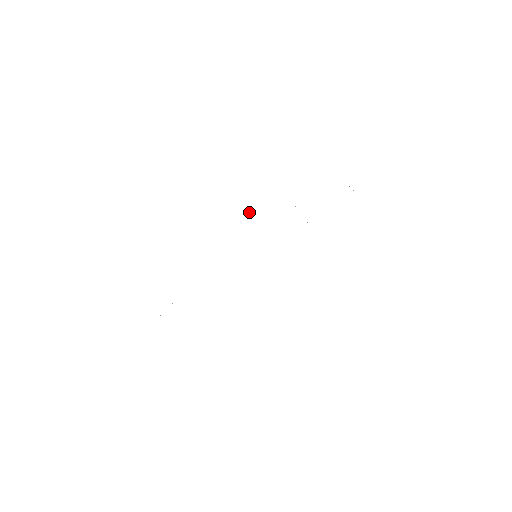
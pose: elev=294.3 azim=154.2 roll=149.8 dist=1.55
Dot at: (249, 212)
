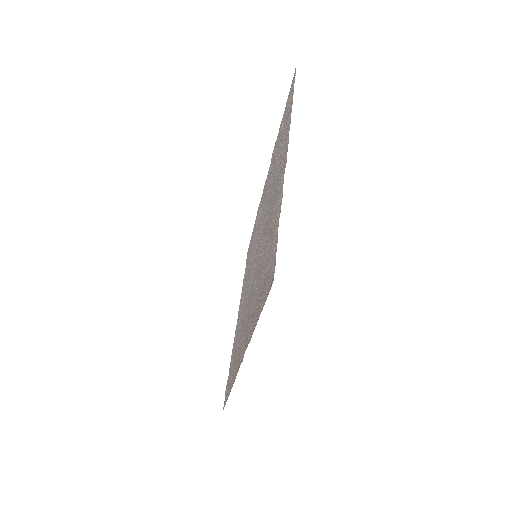
Dot at: (267, 253)
